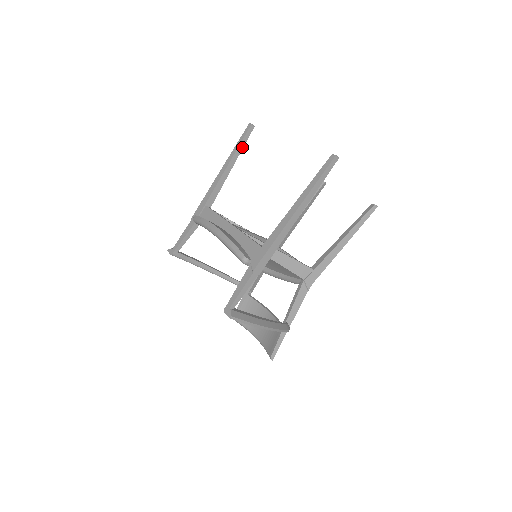
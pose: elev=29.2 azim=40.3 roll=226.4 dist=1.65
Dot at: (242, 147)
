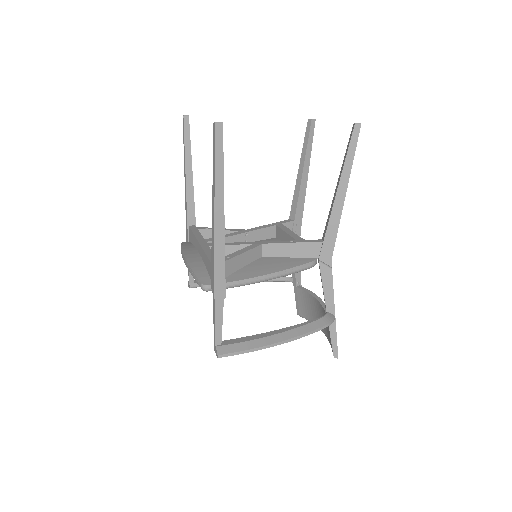
Dot at: (189, 145)
